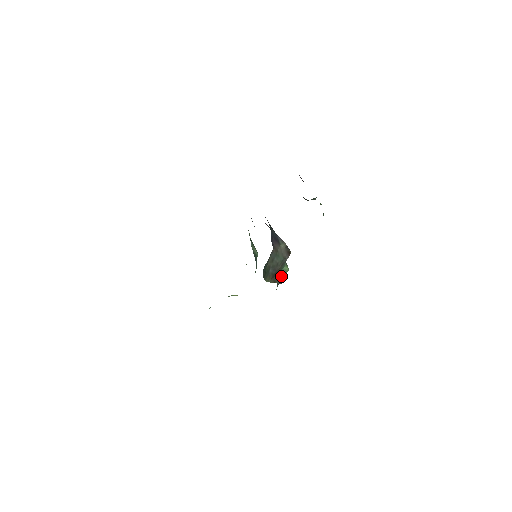
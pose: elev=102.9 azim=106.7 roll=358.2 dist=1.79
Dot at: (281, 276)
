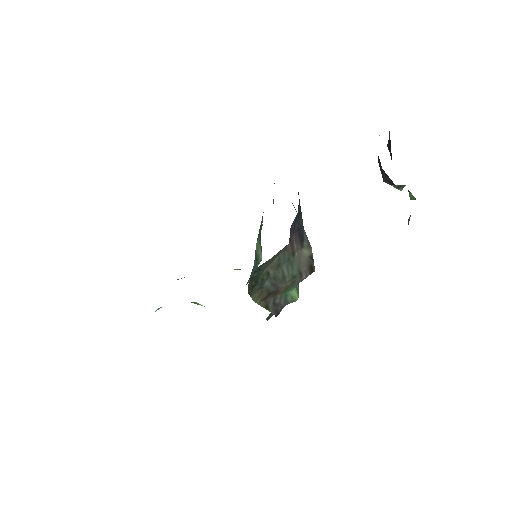
Dot at: (281, 303)
